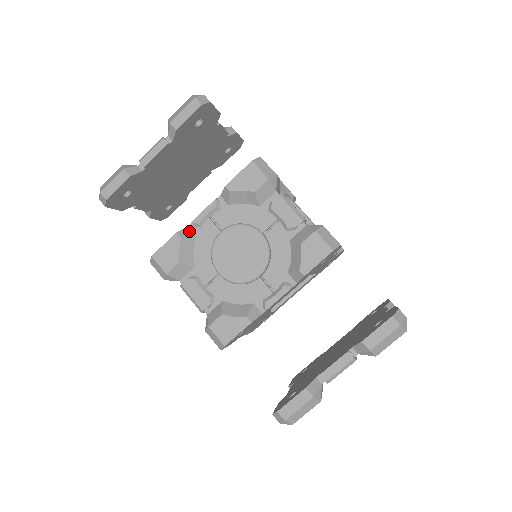
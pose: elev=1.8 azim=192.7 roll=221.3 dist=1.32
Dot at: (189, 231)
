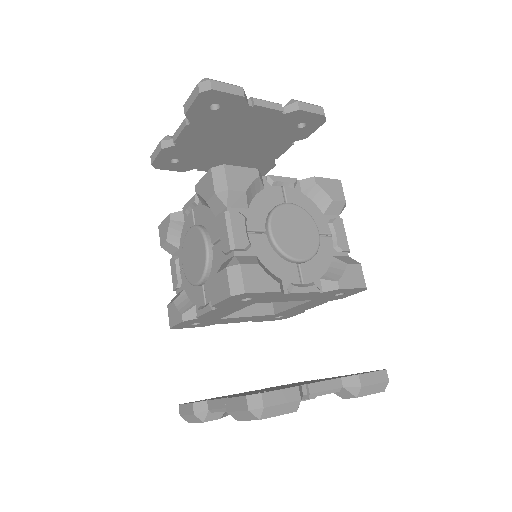
Dot at: (262, 179)
